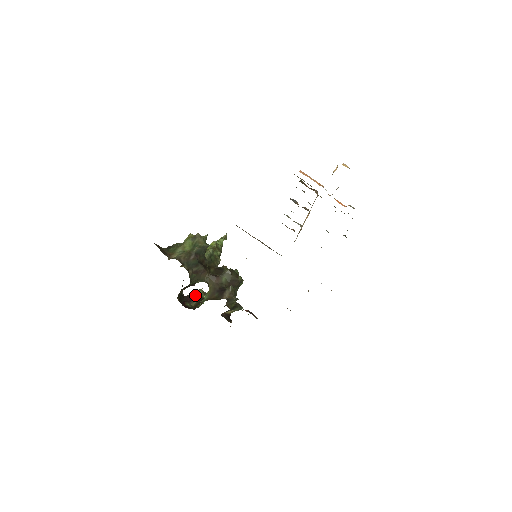
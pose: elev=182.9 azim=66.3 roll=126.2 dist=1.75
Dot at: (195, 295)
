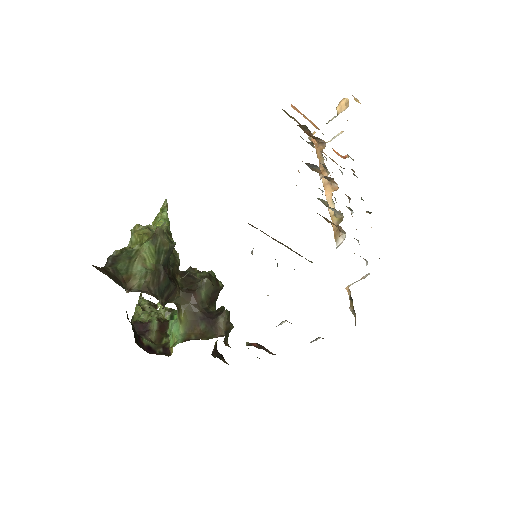
Dot at: (149, 319)
